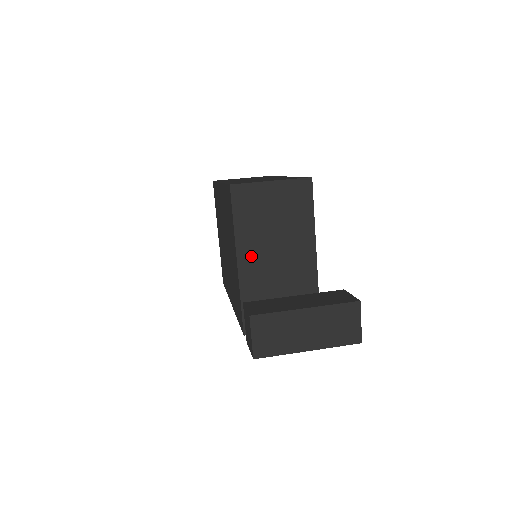
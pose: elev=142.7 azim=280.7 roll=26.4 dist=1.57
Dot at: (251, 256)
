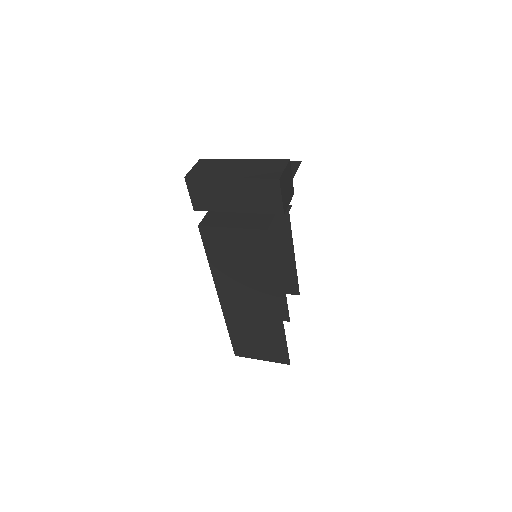
Dot at: occluded
